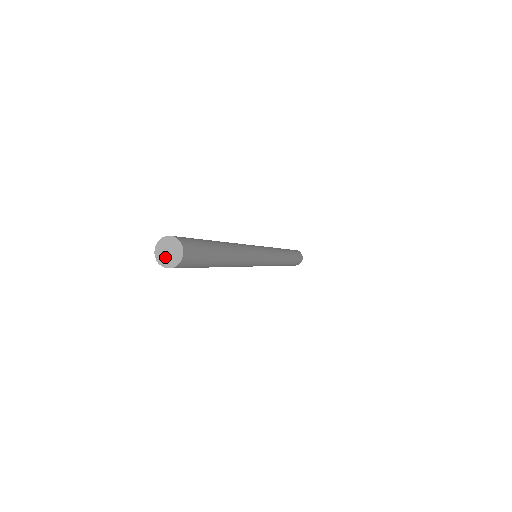
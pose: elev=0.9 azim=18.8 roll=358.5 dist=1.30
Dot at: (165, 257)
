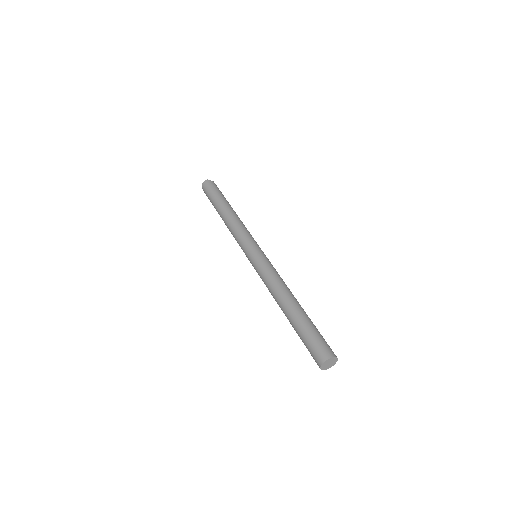
Dot at: (328, 366)
